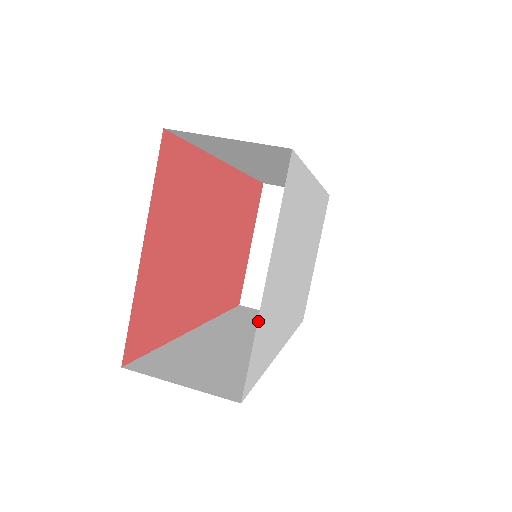
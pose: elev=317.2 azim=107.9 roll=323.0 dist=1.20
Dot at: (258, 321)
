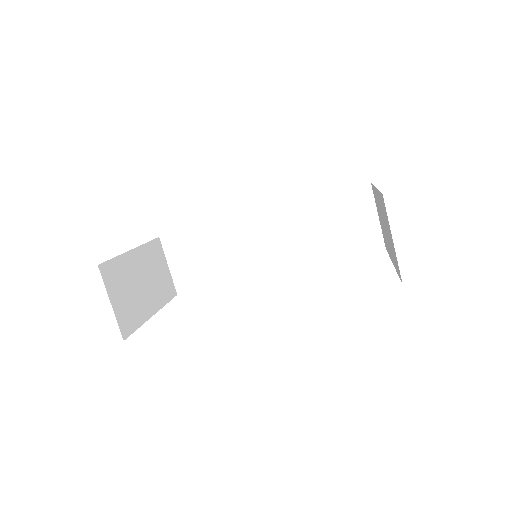
Dot at: occluded
